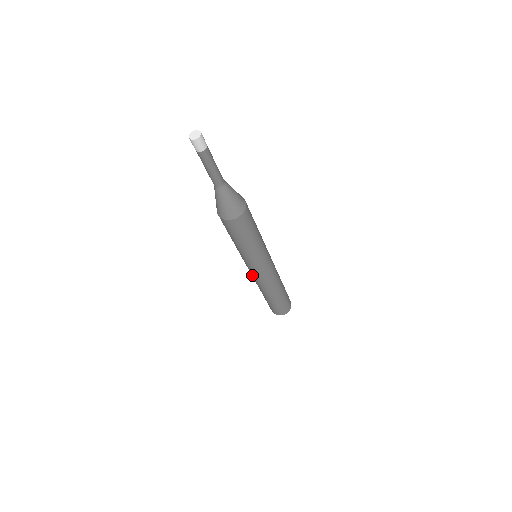
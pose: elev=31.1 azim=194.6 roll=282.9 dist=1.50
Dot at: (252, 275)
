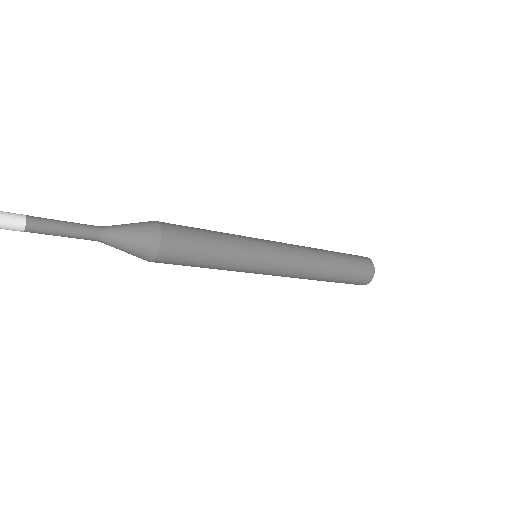
Dot at: occluded
